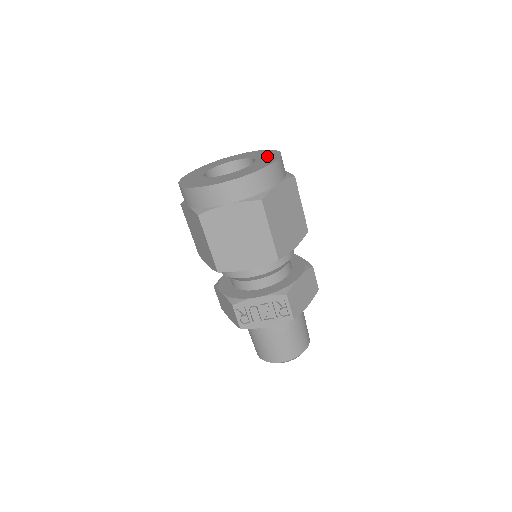
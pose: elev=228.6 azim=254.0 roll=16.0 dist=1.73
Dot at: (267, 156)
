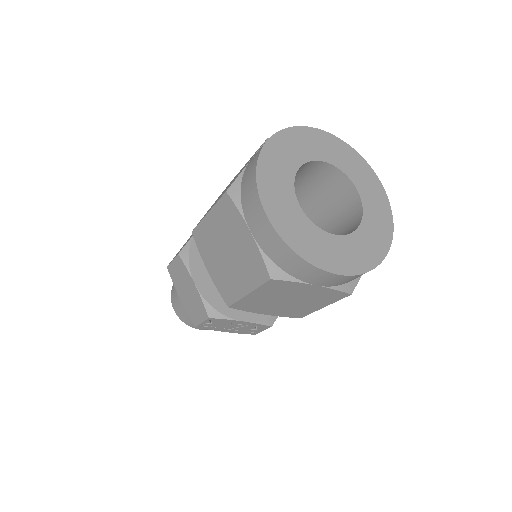
Dot at: (376, 204)
